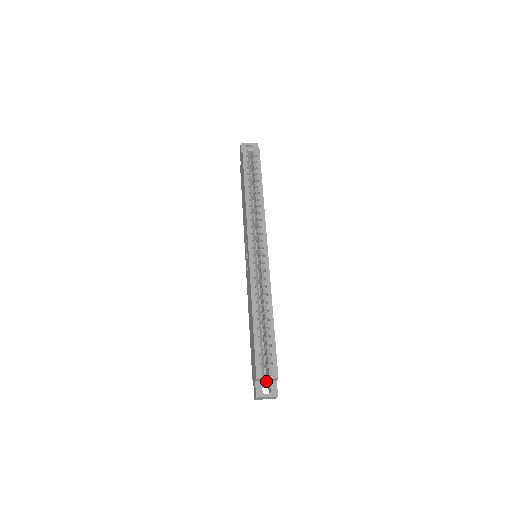
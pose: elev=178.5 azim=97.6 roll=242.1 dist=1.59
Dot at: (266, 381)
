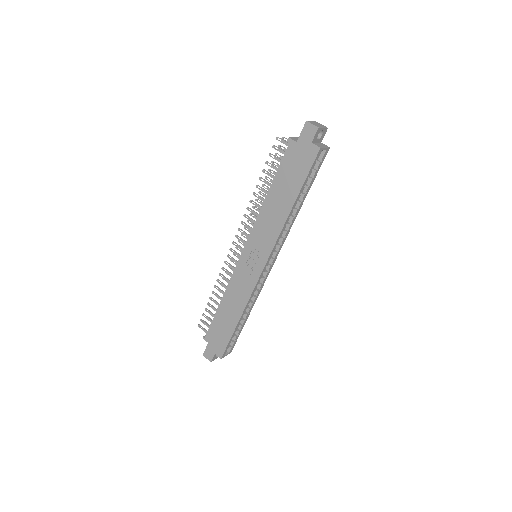
Dot at: occluded
